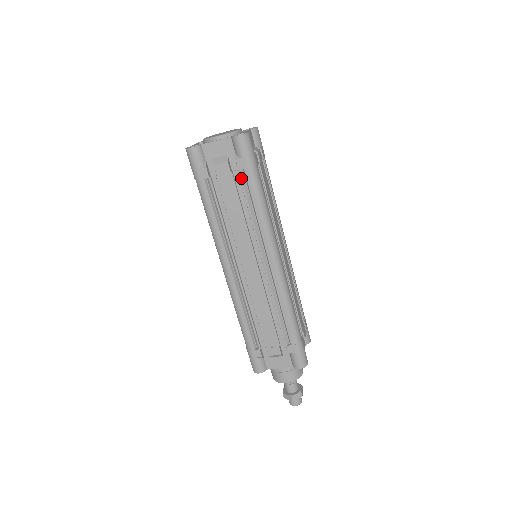
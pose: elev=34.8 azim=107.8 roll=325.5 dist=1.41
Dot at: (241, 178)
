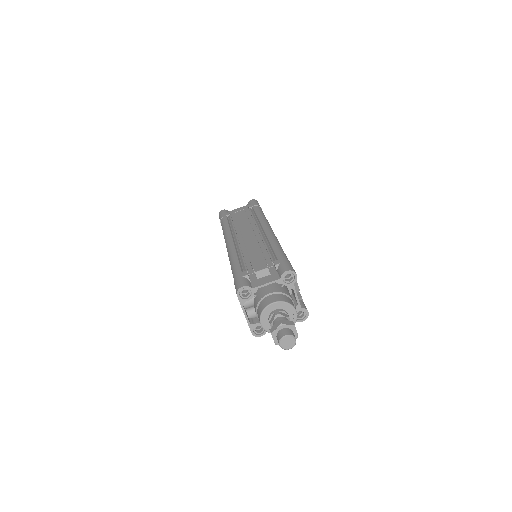
Dot at: (250, 209)
